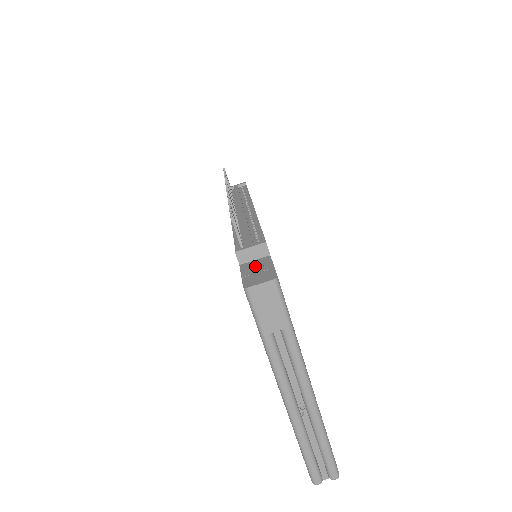
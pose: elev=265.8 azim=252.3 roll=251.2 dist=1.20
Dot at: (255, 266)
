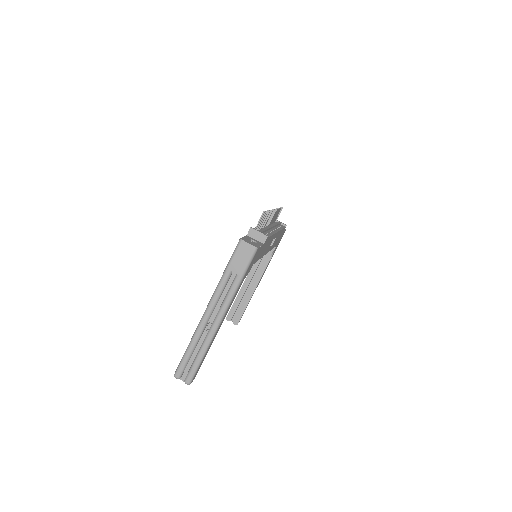
Dot at: (253, 240)
